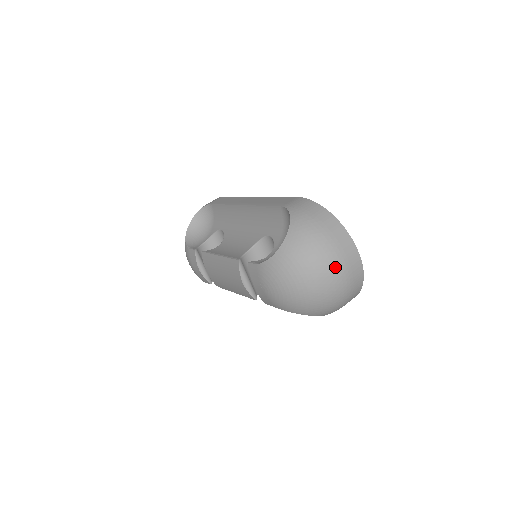
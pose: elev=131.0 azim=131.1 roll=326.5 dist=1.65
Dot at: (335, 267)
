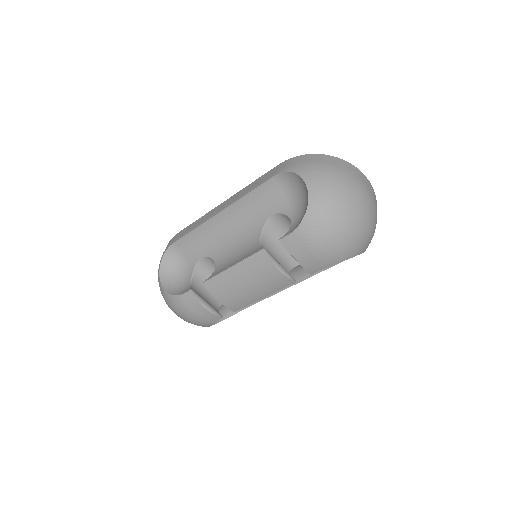
Dot at: (361, 190)
